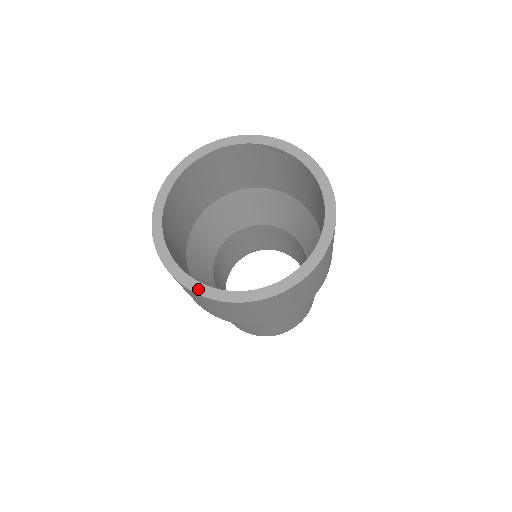
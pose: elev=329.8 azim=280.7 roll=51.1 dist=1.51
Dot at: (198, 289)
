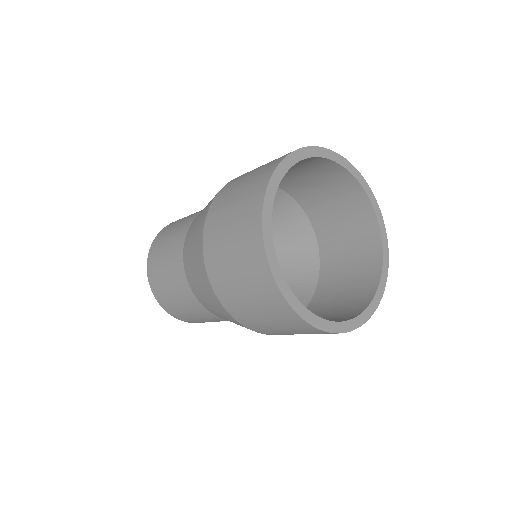
Dot at: (327, 327)
